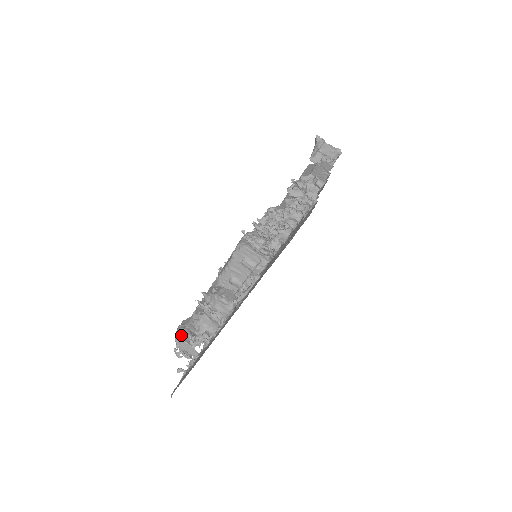
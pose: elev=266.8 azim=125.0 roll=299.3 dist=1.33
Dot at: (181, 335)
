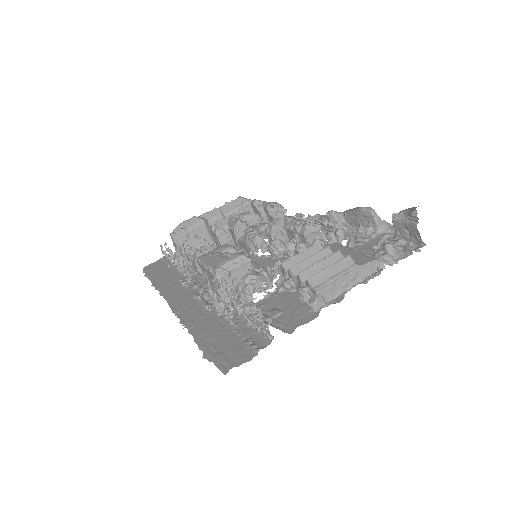
Dot at: (176, 235)
